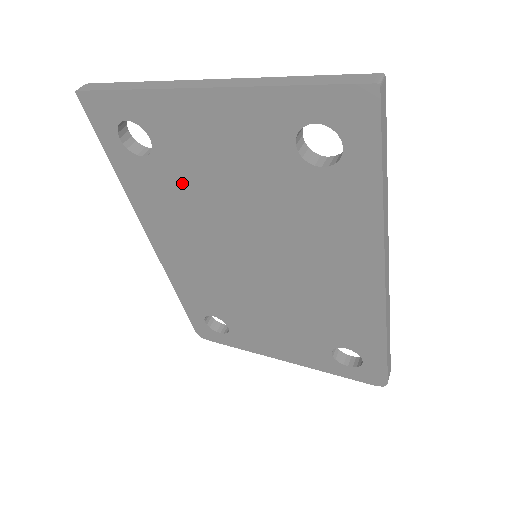
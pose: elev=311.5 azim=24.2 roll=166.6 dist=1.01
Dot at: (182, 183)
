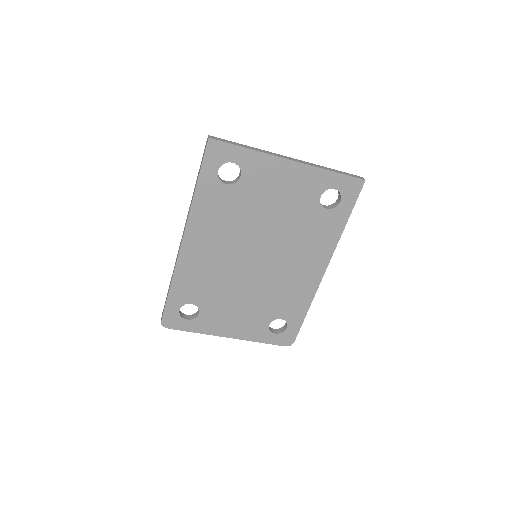
Dot at: (242, 204)
